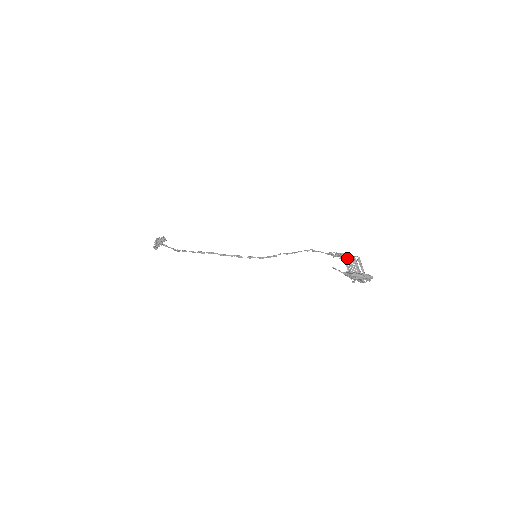
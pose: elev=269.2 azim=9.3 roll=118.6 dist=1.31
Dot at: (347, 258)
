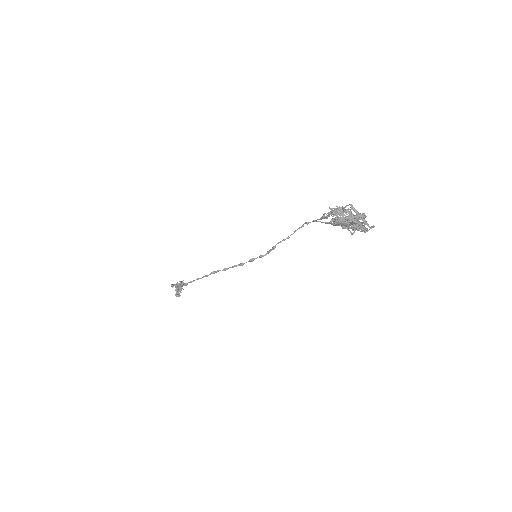
Dot at: occluded
